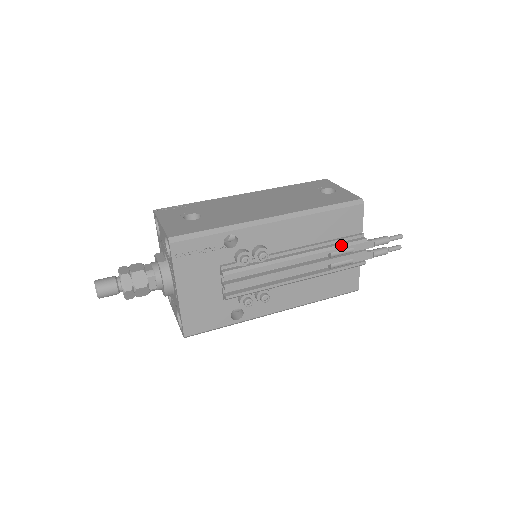
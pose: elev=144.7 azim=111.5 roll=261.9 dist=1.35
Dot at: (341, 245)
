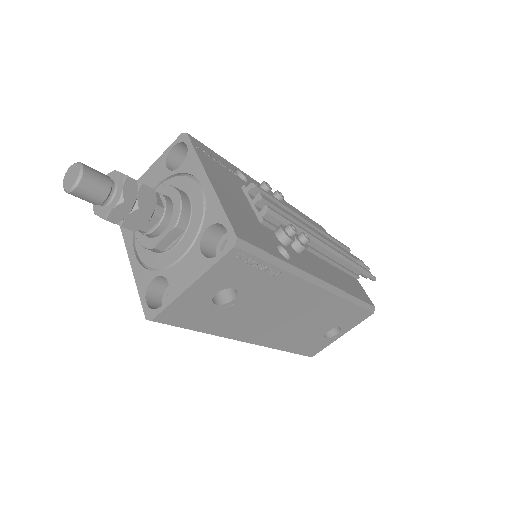
Dot at: occluded
